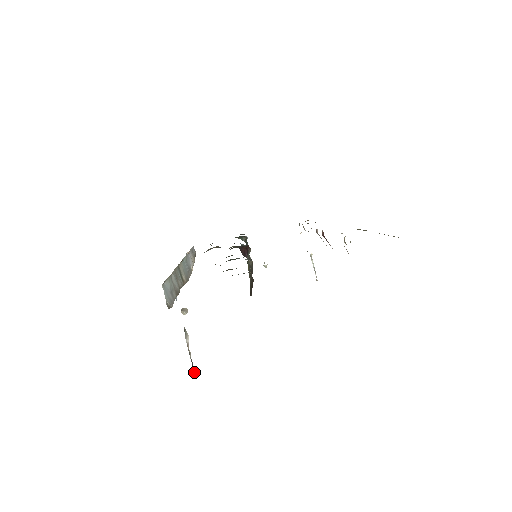
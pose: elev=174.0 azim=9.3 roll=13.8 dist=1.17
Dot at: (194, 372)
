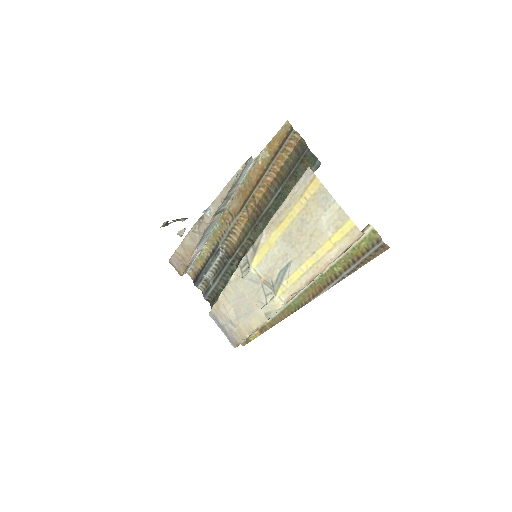
Dot at: (167, 222)
